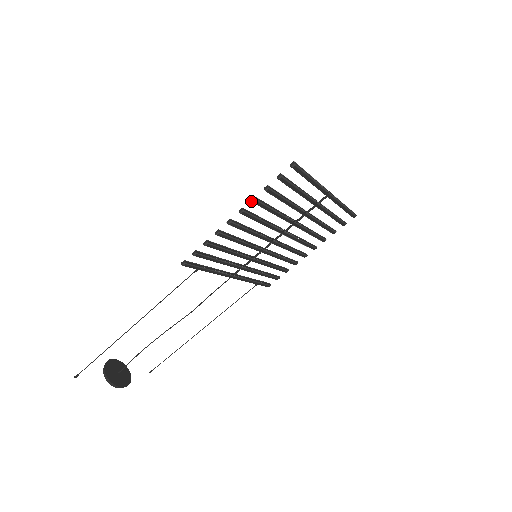
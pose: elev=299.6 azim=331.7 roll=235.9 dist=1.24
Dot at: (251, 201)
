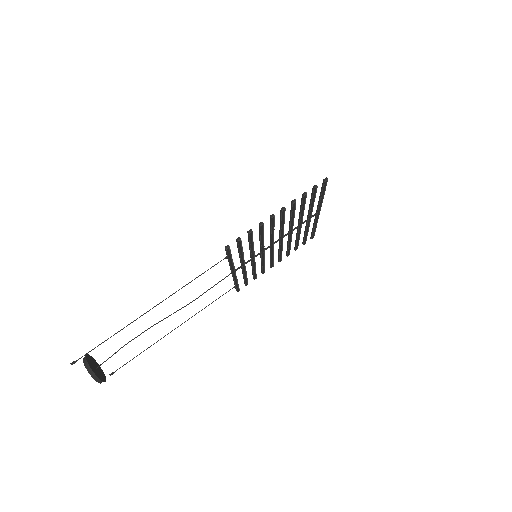
Dot at: (292, 202)
